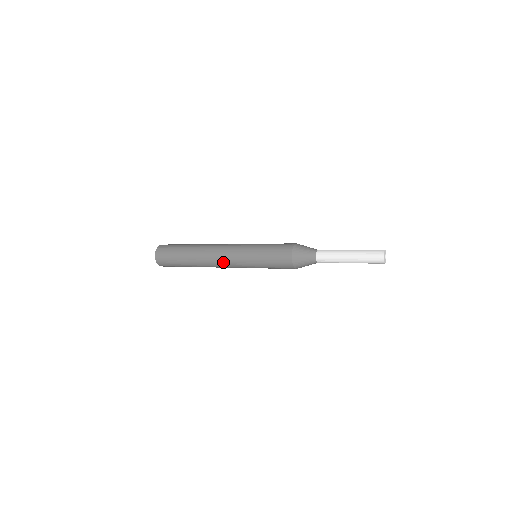
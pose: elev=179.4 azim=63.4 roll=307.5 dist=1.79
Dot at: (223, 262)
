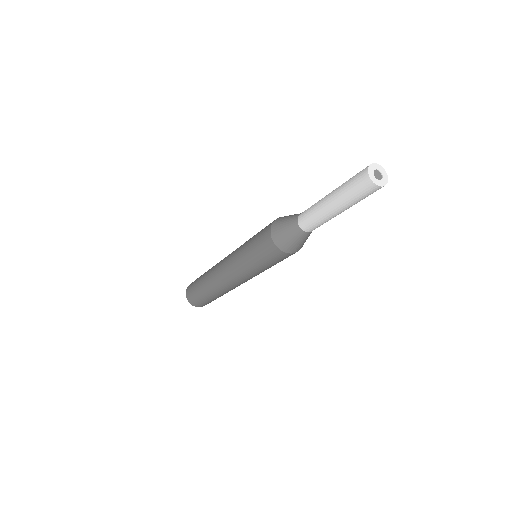
Dot at: (234, 283)
